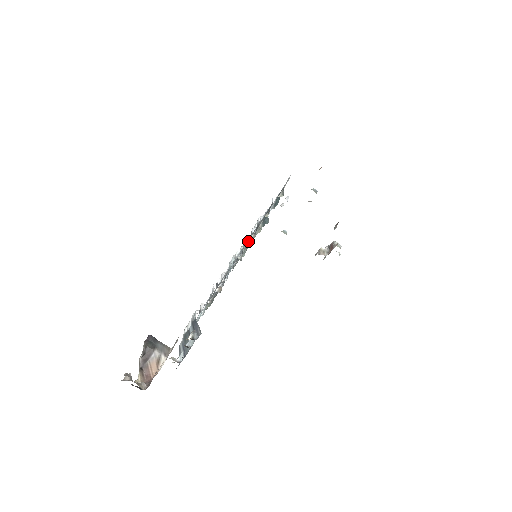
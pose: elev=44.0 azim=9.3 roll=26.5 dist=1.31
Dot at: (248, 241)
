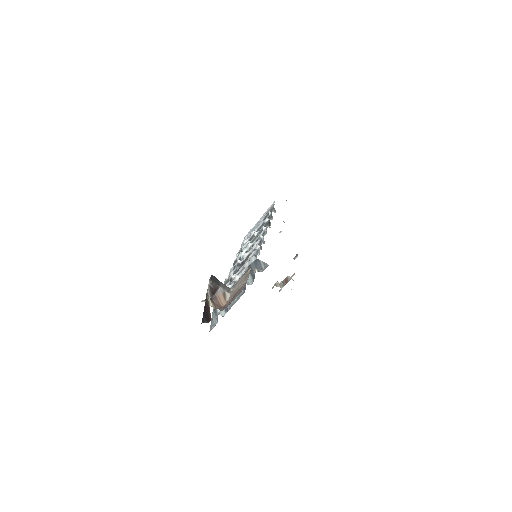
Dot at: occluded
